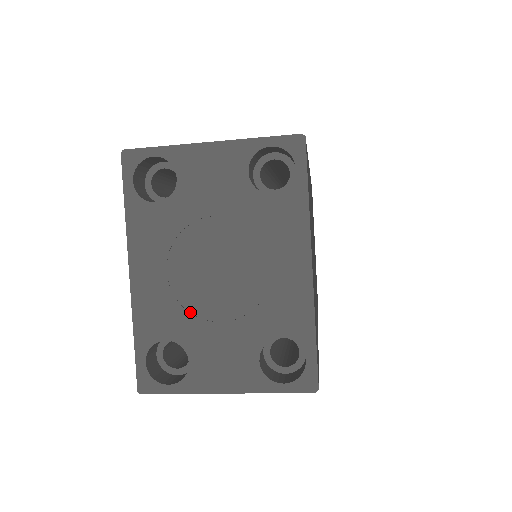
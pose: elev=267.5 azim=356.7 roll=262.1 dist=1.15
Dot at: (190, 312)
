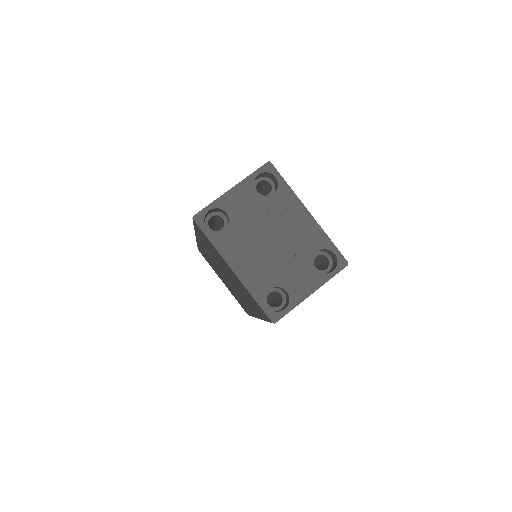
Dot at: (272, 269)
